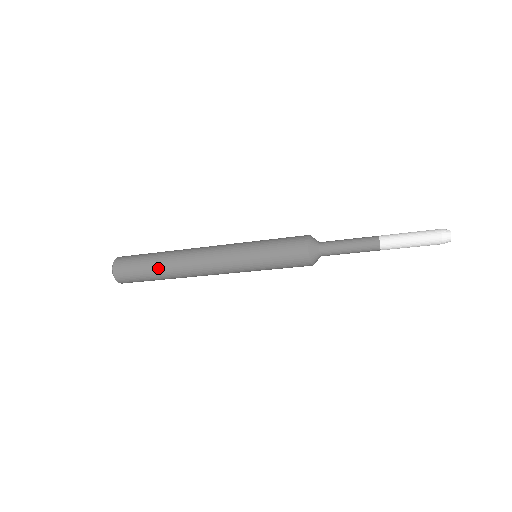
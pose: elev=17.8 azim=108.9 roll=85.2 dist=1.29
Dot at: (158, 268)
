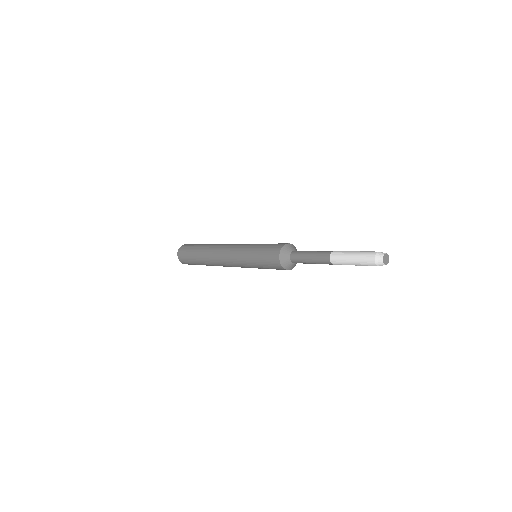
Dot at: (199, 253)
